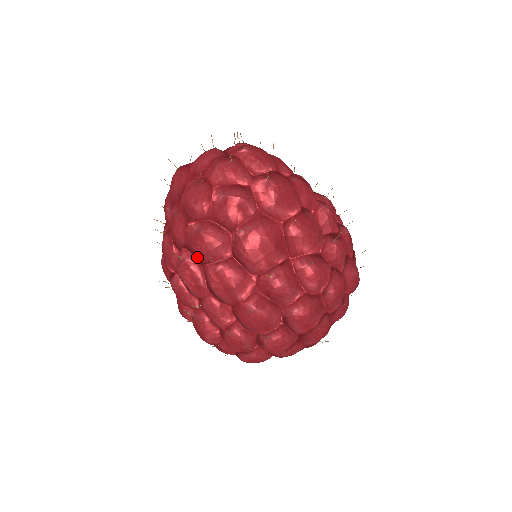
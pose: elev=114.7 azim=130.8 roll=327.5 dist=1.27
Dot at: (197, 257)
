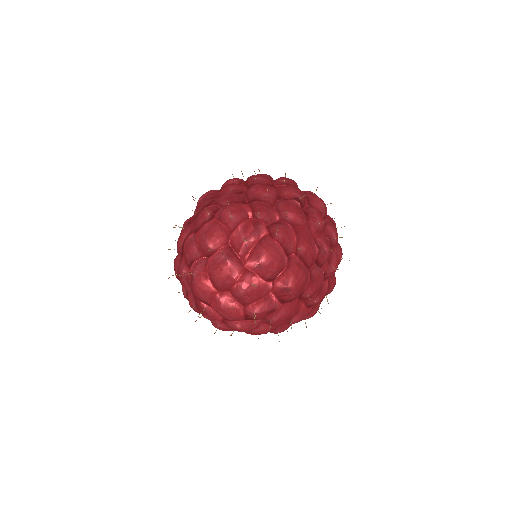
Dot at: occluded
